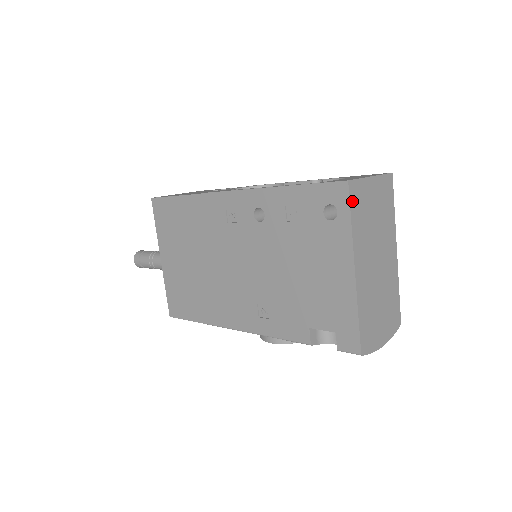
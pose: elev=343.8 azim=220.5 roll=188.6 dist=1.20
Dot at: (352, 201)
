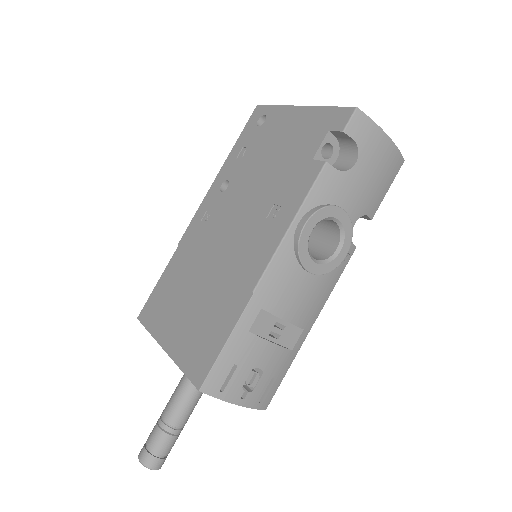
Dot at: occluded
